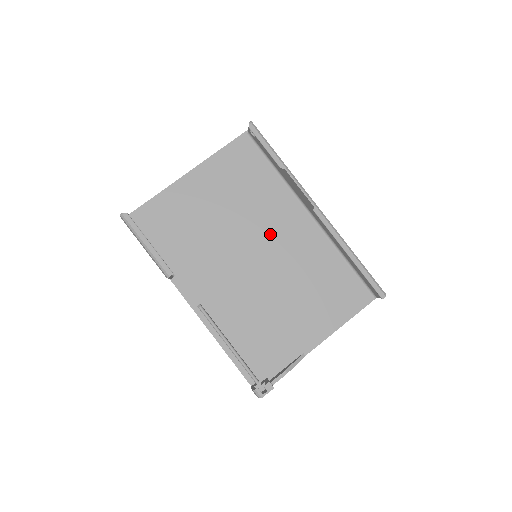
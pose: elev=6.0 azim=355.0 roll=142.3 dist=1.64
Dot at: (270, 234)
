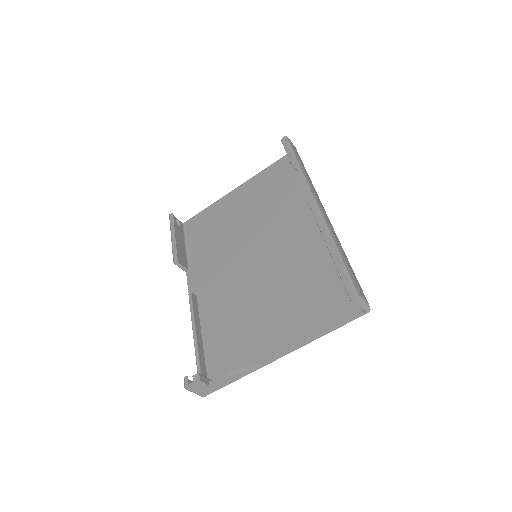
Dot at: (276, 236)
